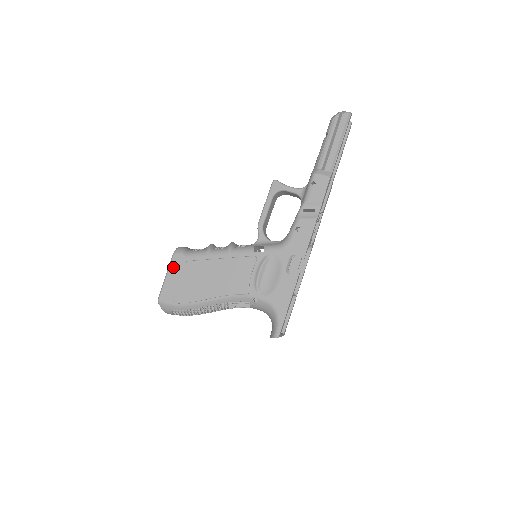
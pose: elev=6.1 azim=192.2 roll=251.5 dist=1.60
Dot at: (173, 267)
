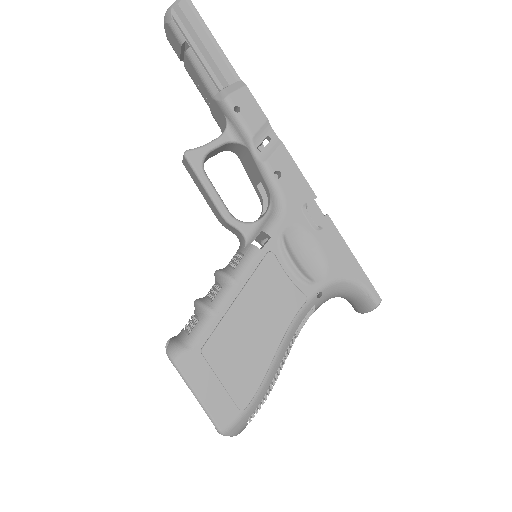
Dot at: (193, 377)
